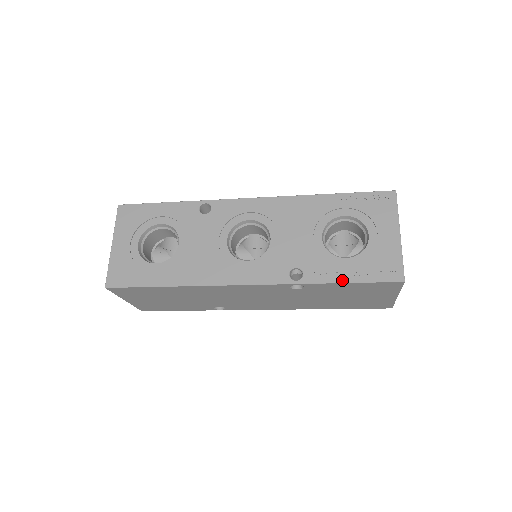
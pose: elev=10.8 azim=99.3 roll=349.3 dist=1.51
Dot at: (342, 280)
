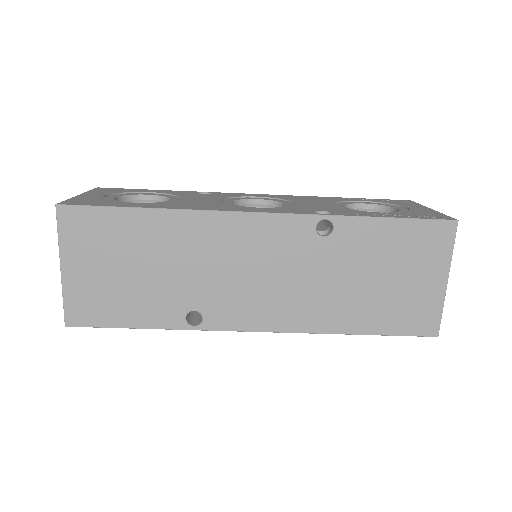
Dot at: (382, 216)
